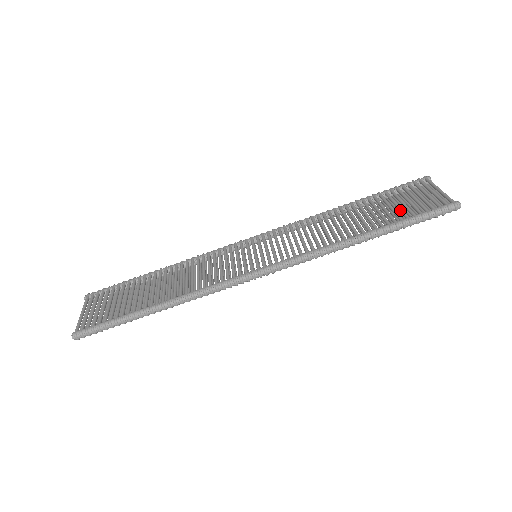
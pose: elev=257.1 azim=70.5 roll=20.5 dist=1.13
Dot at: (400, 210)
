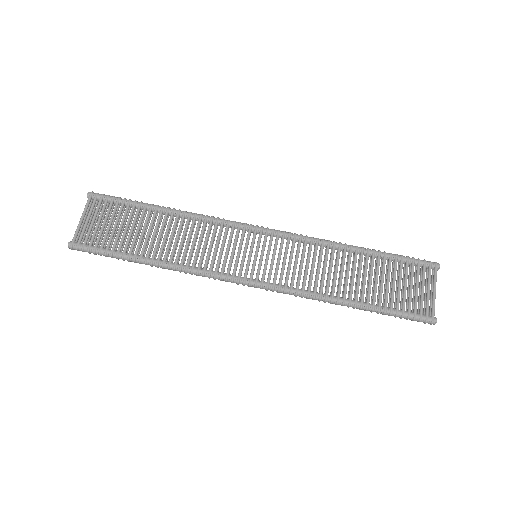
Dot at: (392, 295)
